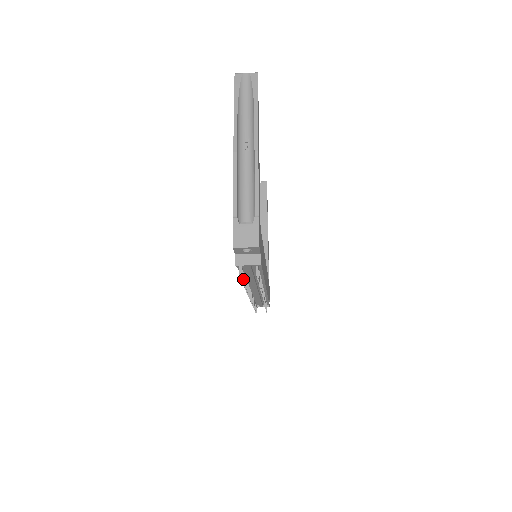
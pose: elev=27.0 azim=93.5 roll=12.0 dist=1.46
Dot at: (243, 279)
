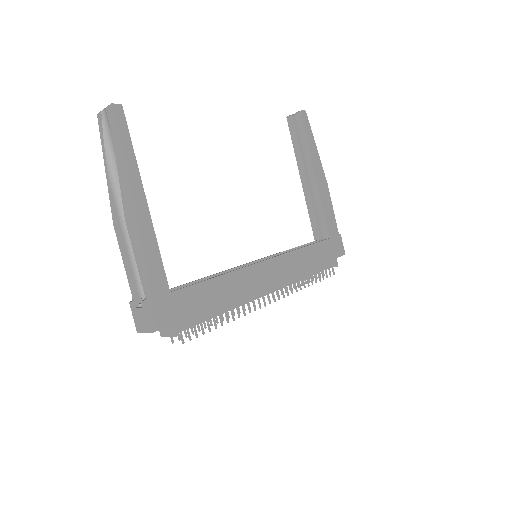
Dot at: (197, 327)
